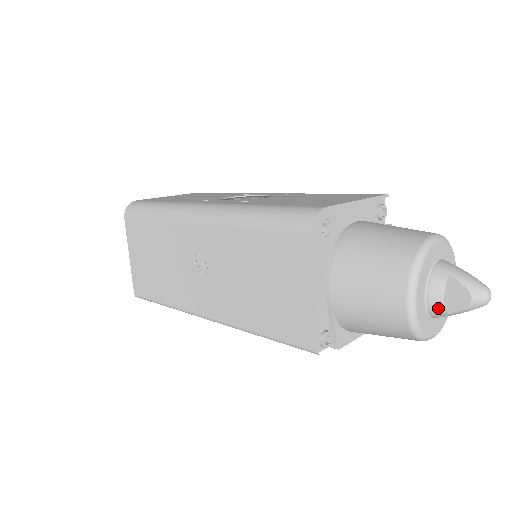
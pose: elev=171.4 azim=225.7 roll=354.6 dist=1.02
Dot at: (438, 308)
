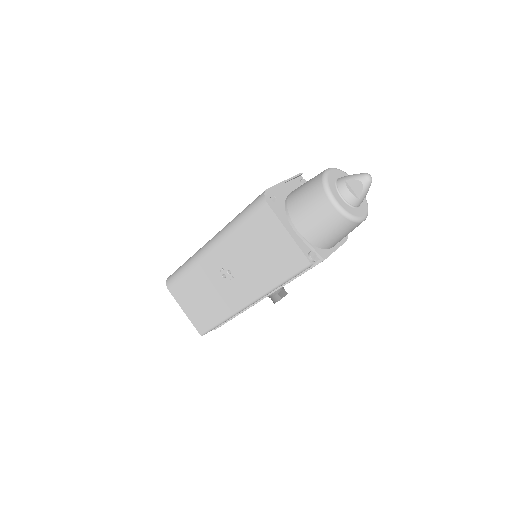
Dot at: (351, 199)
